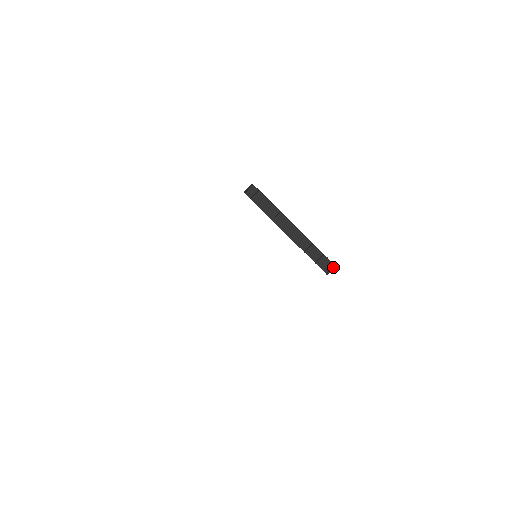
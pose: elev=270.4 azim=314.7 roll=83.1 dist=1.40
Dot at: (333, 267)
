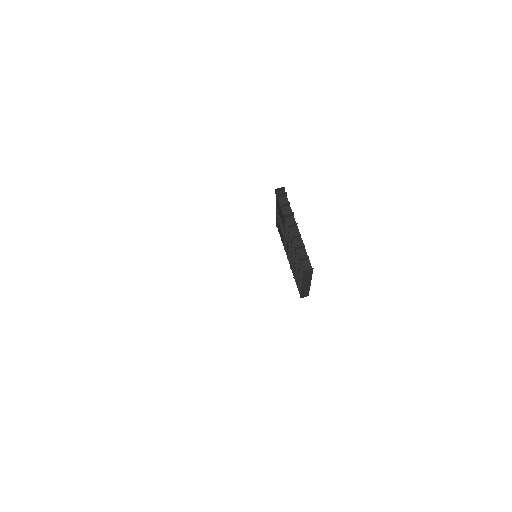
Dot at: (311, 268)
